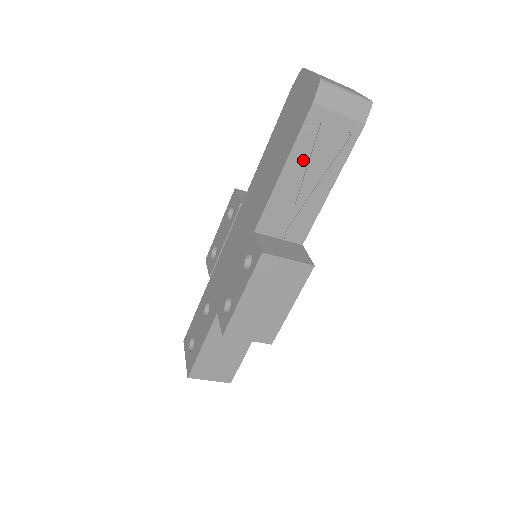
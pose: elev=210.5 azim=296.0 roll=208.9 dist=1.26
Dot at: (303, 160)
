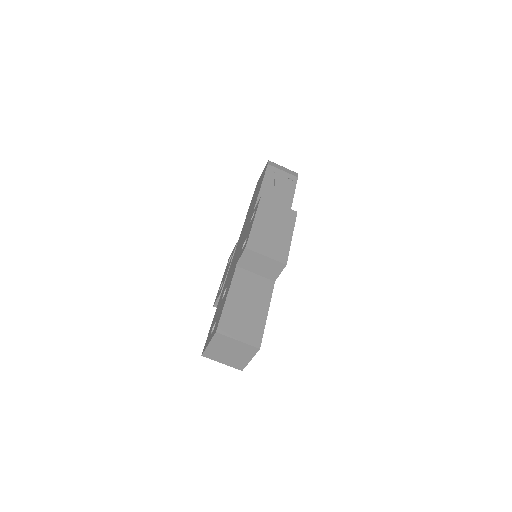
Dot at: (271, 186)
